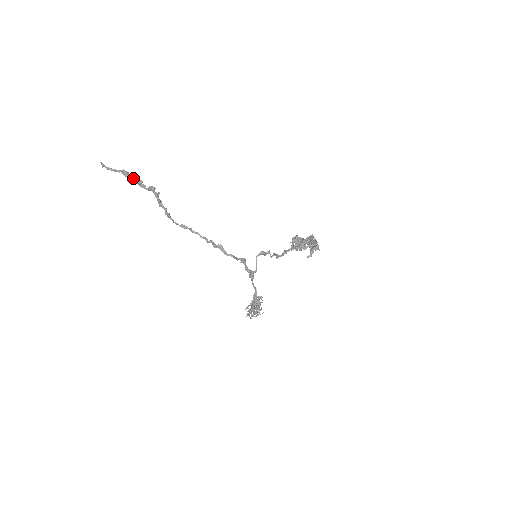
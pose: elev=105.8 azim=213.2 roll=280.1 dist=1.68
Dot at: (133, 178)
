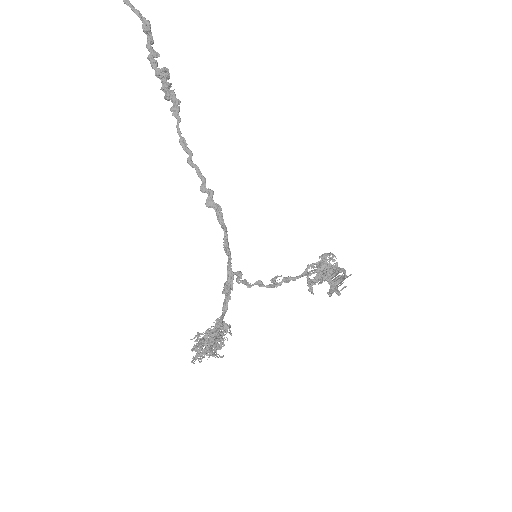
Dot at: (153, 40)
